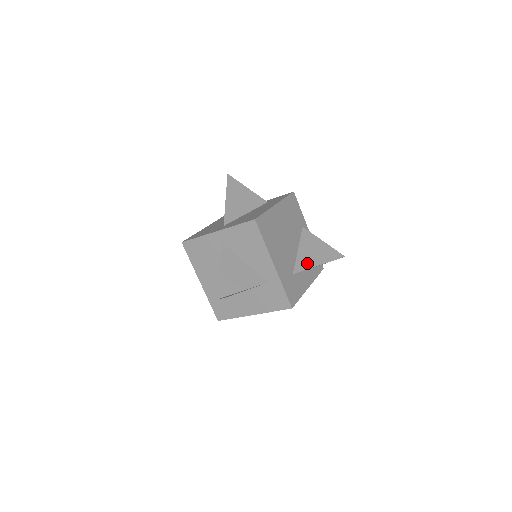
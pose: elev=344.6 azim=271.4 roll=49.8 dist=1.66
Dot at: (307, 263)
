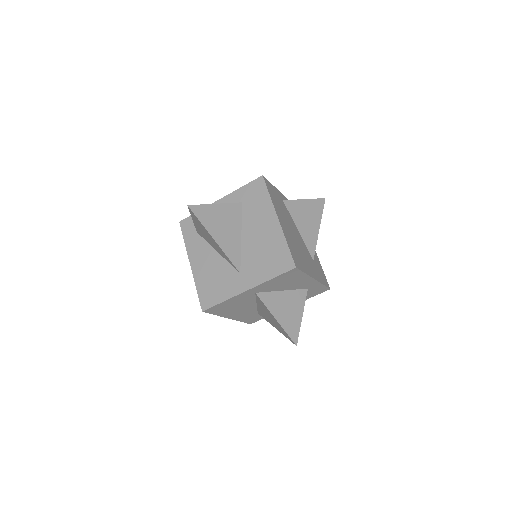
Dot at: (312, 237)
